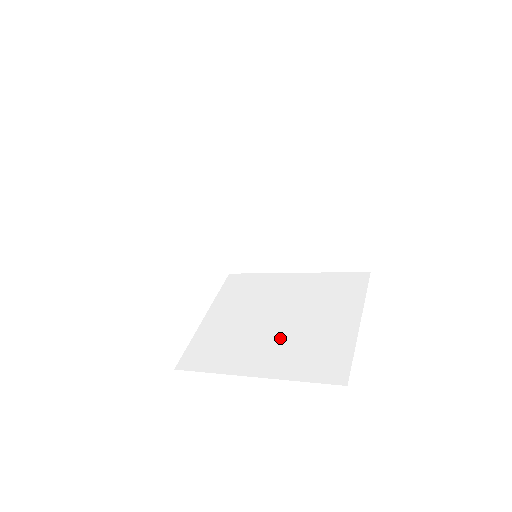
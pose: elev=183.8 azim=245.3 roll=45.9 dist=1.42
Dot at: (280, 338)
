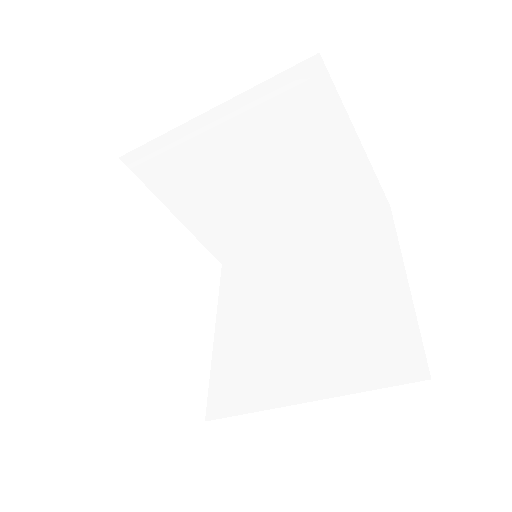
Dot at: occluded
